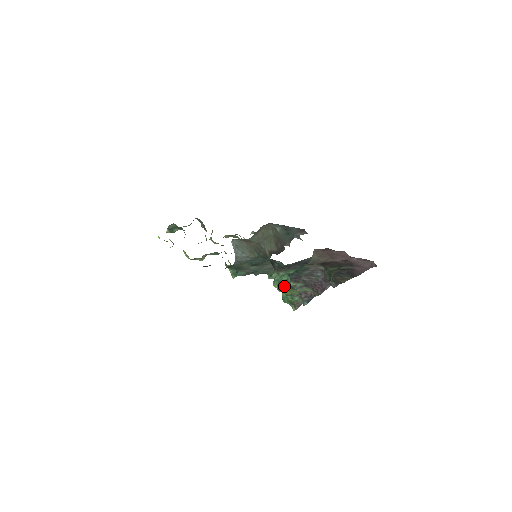
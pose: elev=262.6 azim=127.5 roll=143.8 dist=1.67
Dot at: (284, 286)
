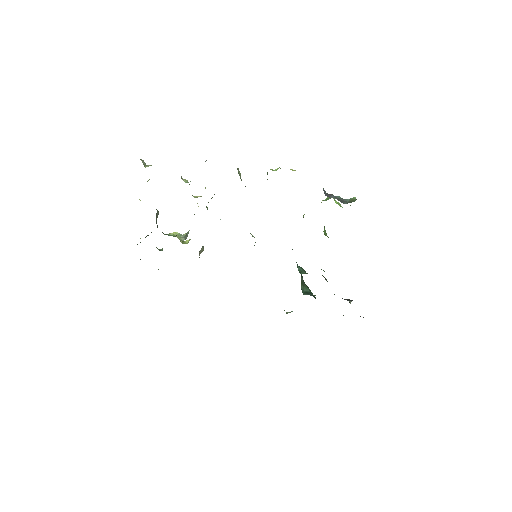
Dot at: (311, 295)
